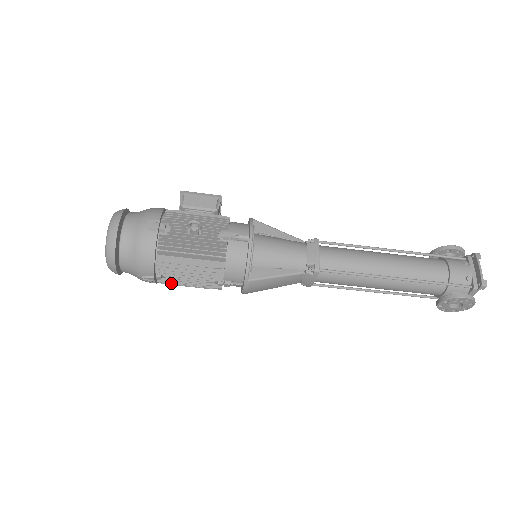
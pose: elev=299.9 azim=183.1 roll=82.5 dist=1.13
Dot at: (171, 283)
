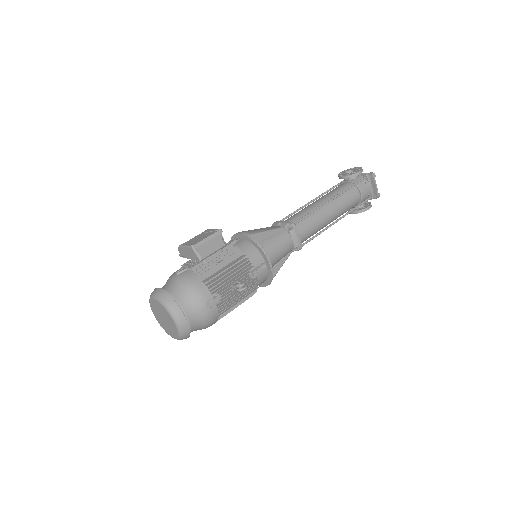
Dot at: occluded
